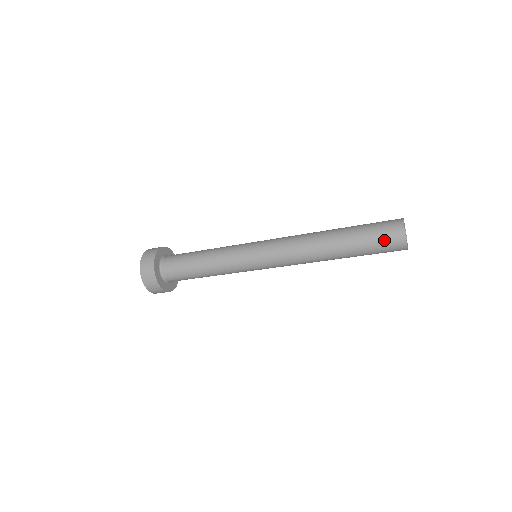
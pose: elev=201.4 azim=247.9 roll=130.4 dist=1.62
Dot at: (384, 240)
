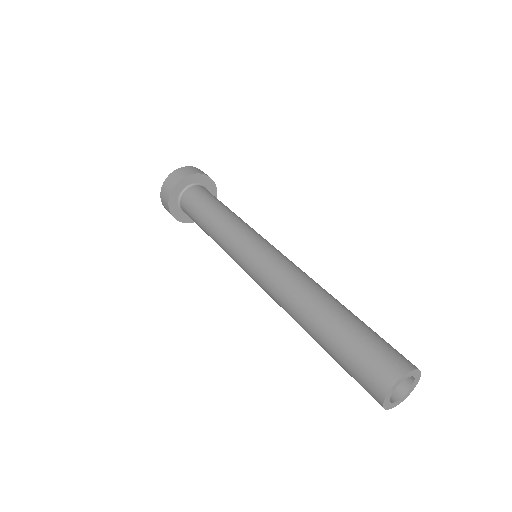
Dot at: occluded
